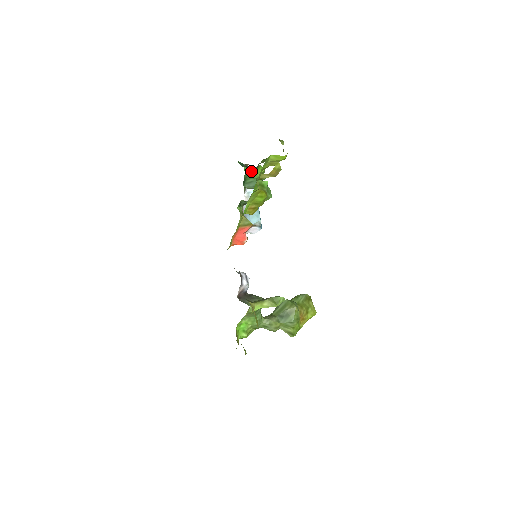
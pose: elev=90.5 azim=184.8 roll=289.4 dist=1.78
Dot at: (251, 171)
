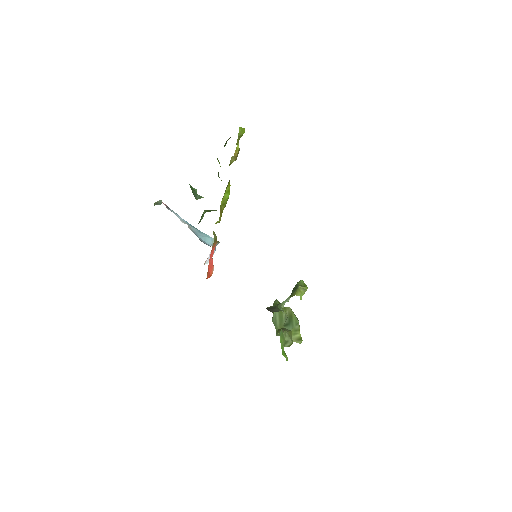
Dot at: occluded
